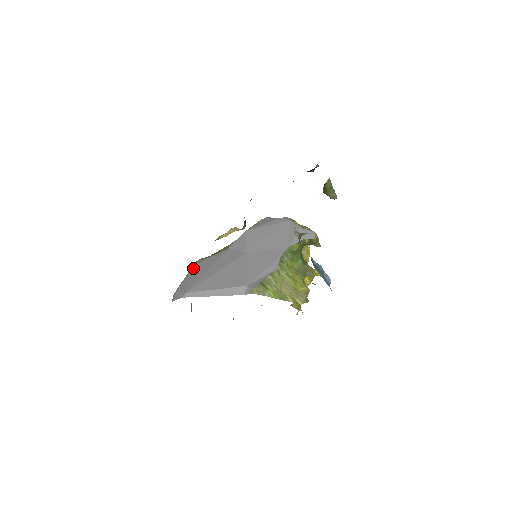
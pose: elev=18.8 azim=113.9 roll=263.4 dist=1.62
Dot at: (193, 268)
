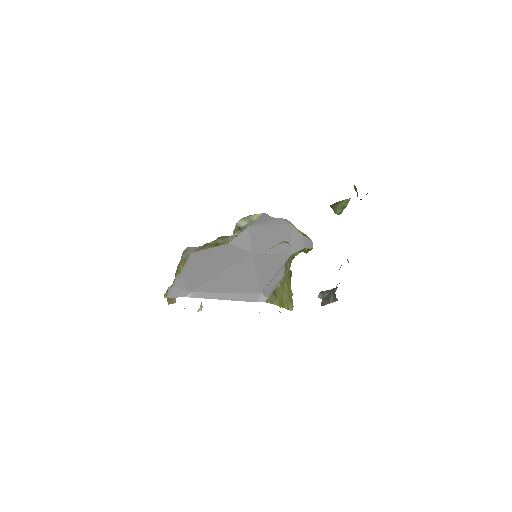
Dot at: (189, 259)
